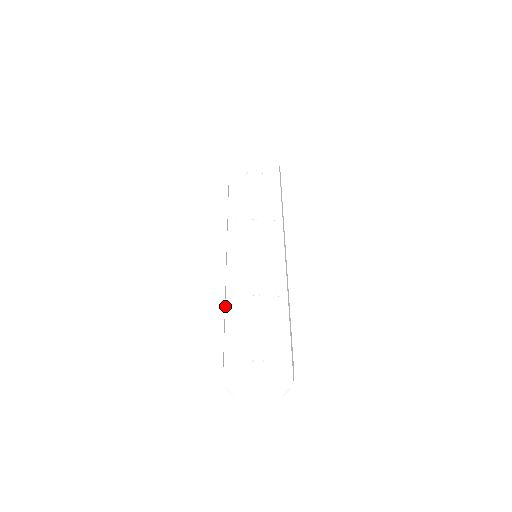
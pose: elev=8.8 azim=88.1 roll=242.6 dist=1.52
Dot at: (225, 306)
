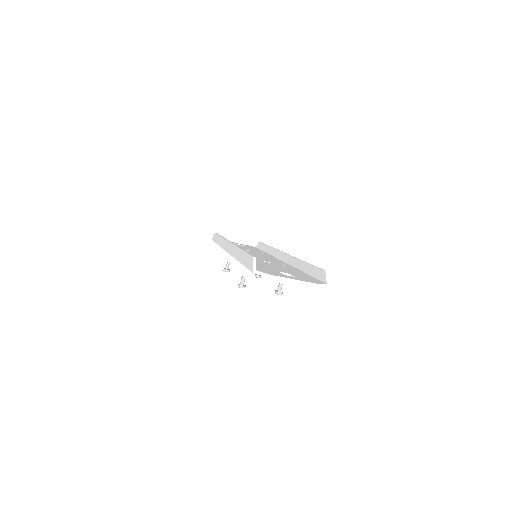
Dot at: occluded
